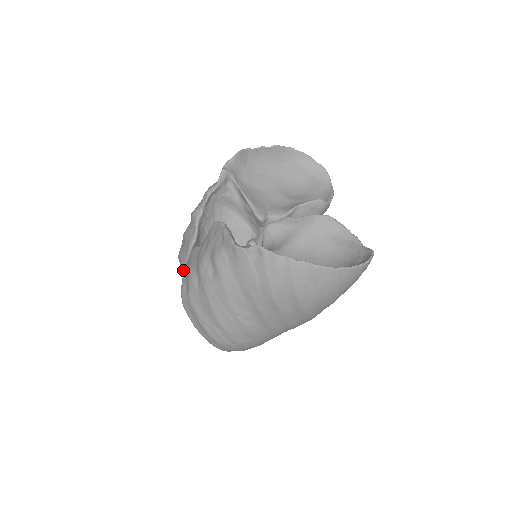
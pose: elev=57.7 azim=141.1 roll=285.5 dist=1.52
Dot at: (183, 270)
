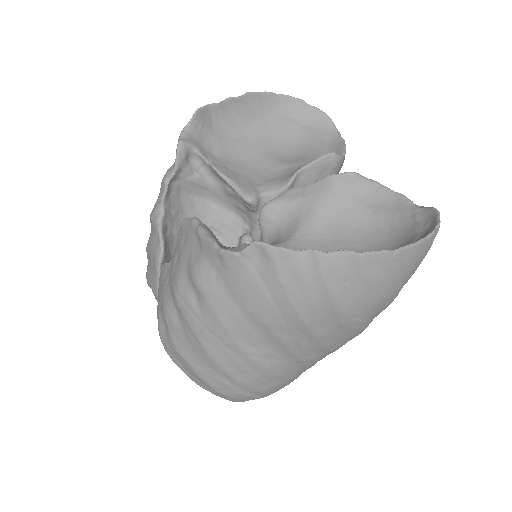
Dot at: (157, 300)
